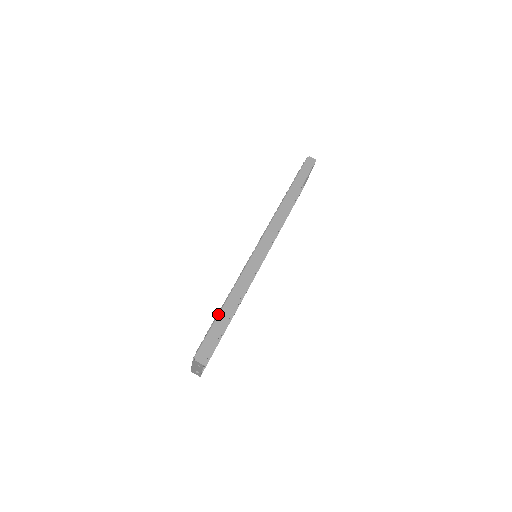
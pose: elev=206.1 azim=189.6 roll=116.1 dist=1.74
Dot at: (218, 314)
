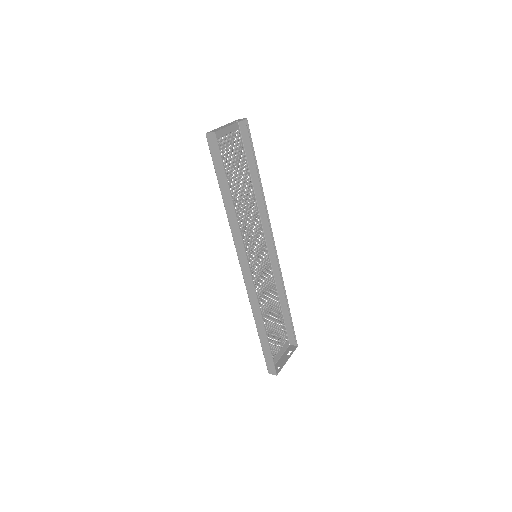
Dot at: occluded
